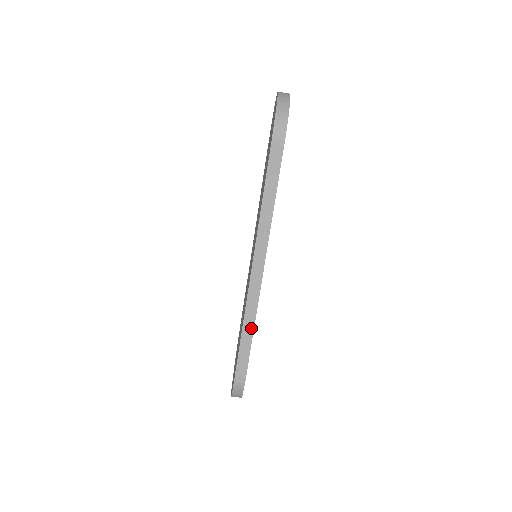
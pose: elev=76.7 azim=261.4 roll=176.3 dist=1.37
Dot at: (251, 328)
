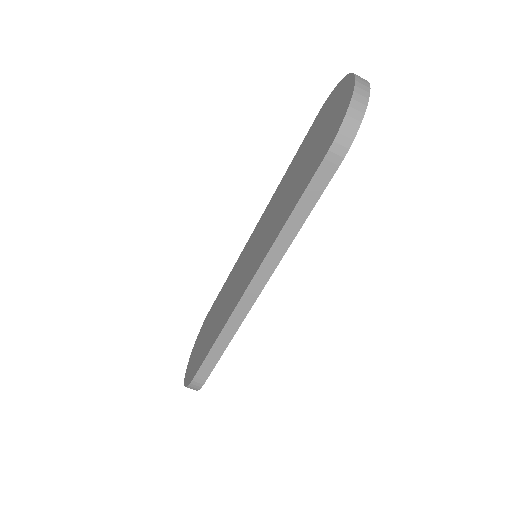
Dot at: (227, 341)
